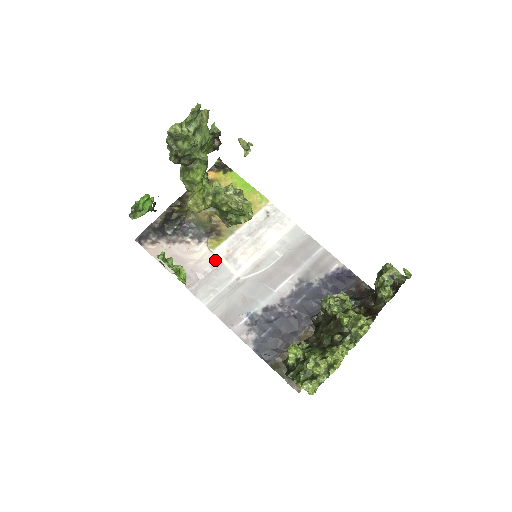
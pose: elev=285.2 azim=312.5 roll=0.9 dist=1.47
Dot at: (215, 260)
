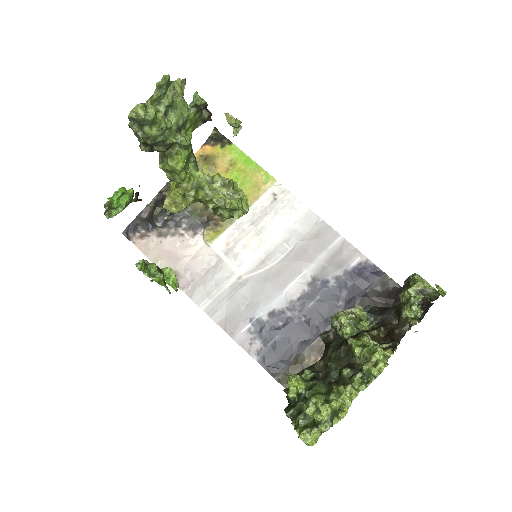
Dot at: (213, 256)
